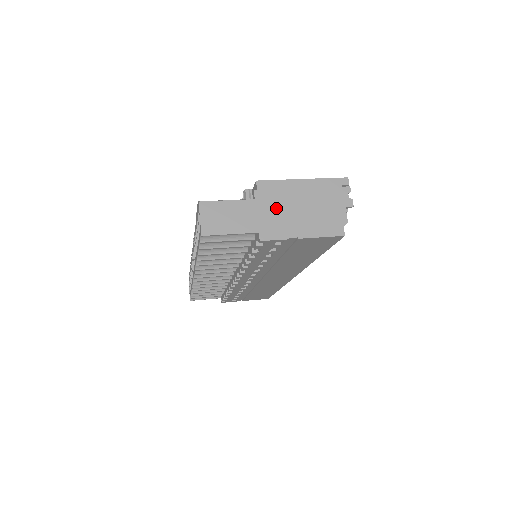
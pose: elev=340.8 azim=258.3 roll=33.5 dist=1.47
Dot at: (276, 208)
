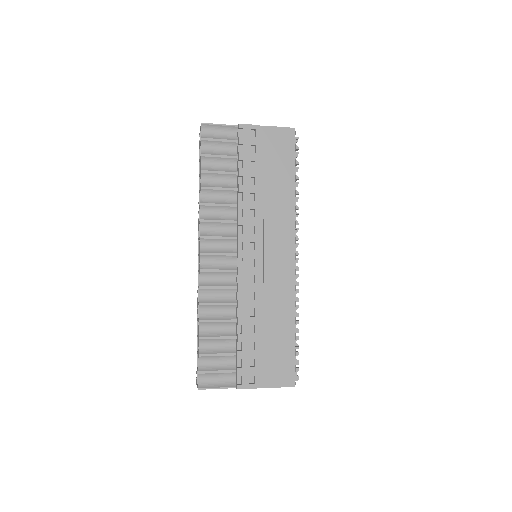
Dot at: occluded
